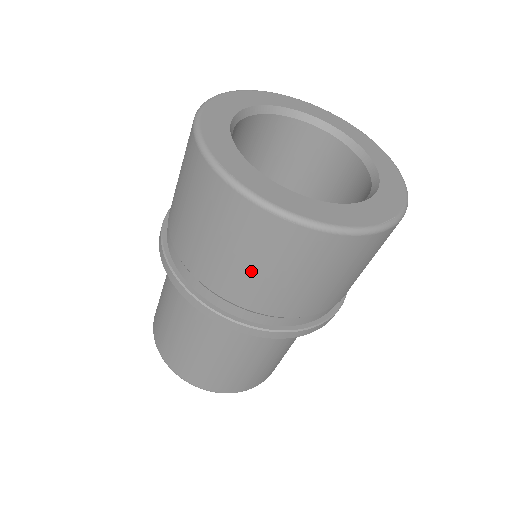
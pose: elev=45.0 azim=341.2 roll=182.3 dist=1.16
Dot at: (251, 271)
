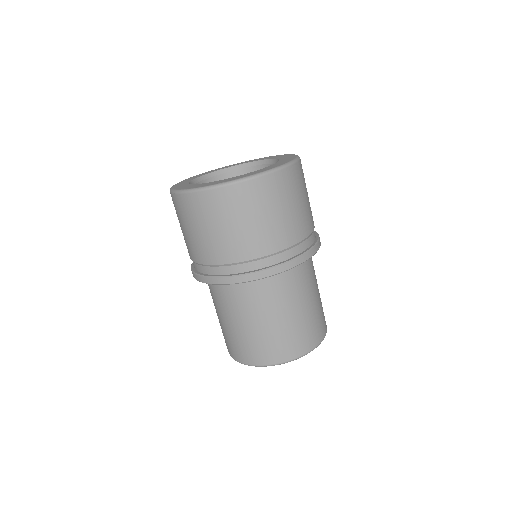
Dot at: (274, 220)
